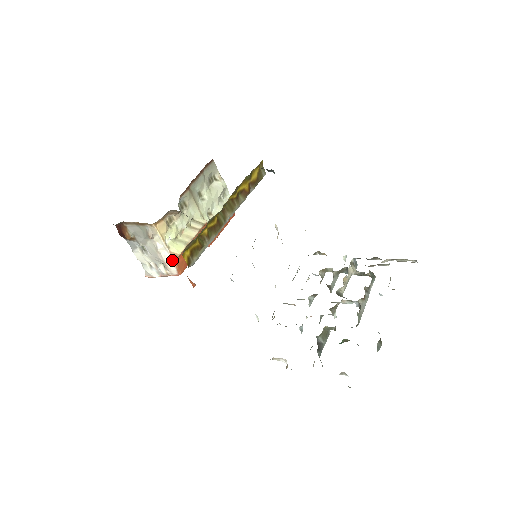
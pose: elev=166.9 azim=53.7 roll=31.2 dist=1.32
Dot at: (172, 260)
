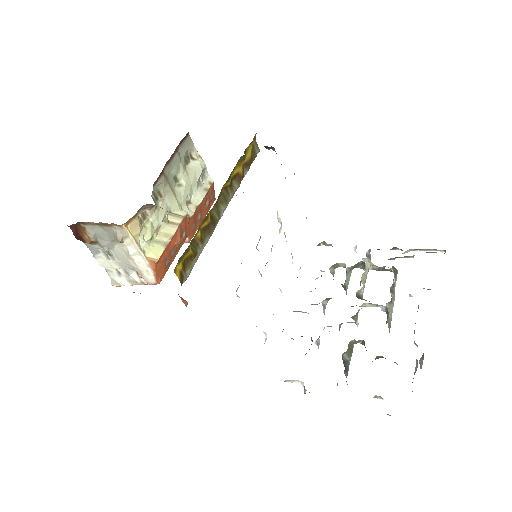
Dot at: (149, 267)
